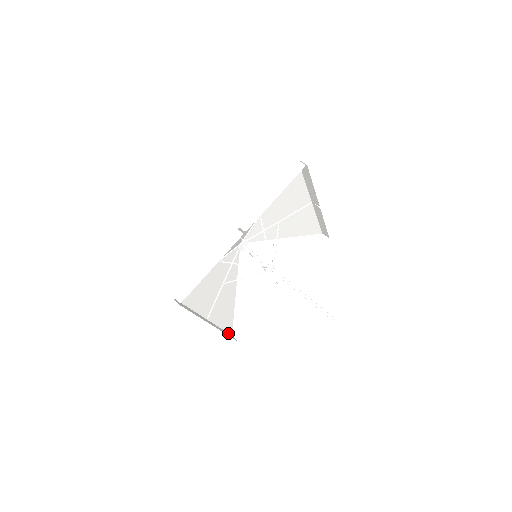
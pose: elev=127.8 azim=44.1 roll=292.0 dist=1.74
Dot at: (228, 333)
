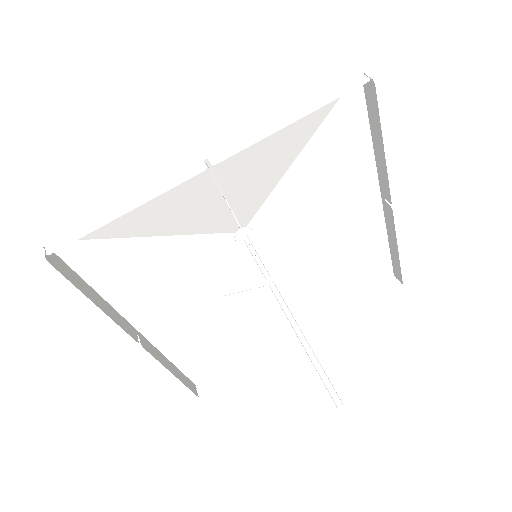
Dot at: (186, 376)
